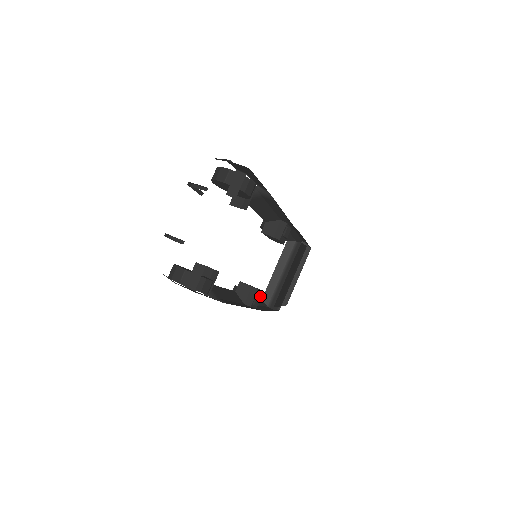
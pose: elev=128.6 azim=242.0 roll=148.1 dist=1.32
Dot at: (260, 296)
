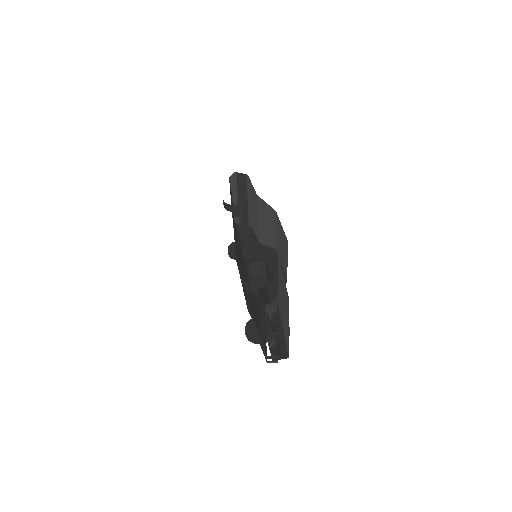
Dot at: (250, 247)
